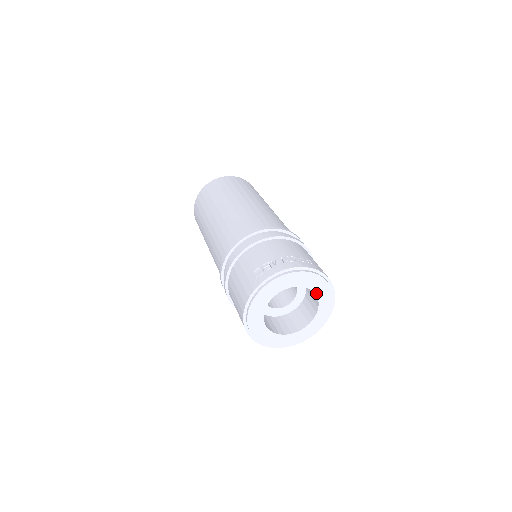
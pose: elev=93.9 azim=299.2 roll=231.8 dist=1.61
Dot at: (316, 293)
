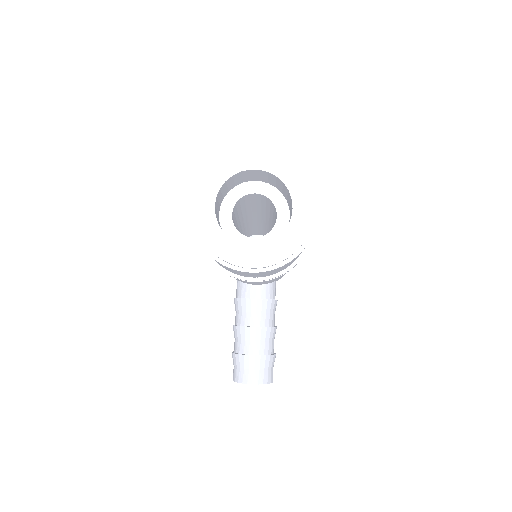
Dot at: (293, 202)
